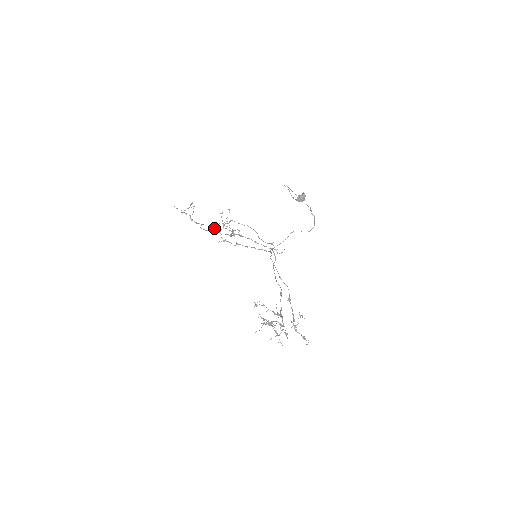
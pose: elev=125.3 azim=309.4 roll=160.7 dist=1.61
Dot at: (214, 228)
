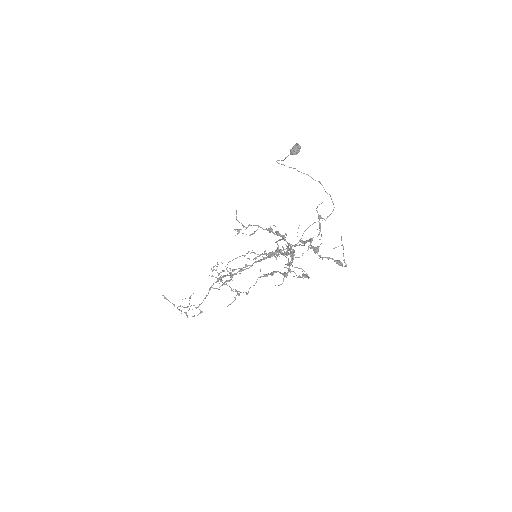
Dot at: (209, 288)
